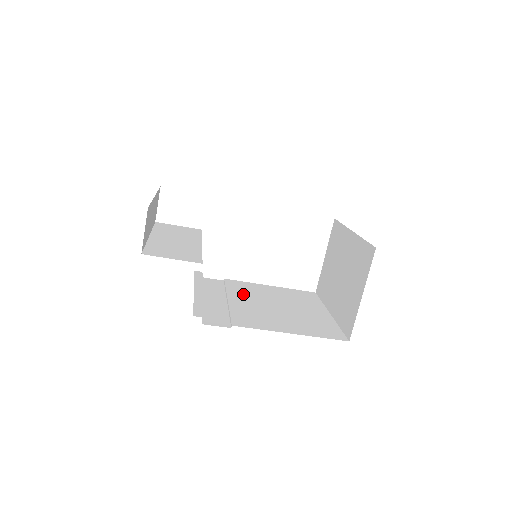
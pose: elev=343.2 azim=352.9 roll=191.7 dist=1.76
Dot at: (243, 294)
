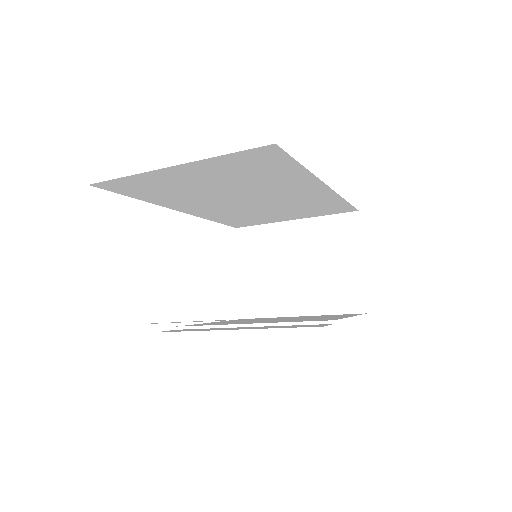
Dot at: occluded
